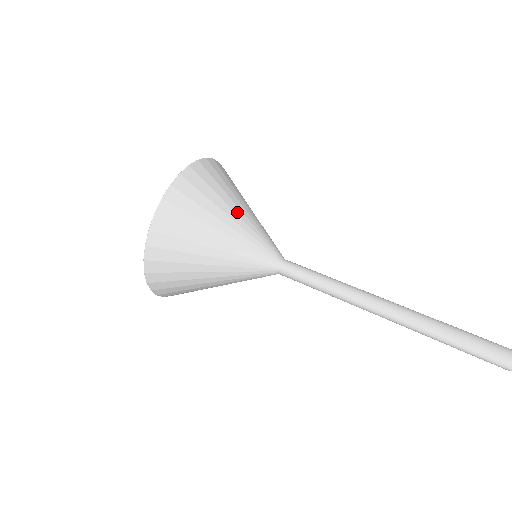
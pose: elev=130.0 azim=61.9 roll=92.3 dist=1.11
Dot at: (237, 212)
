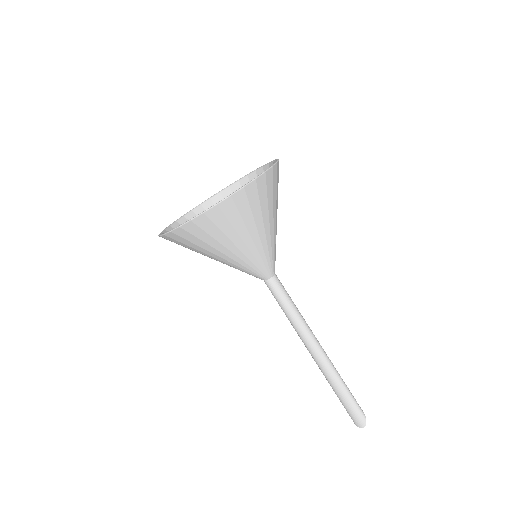
Dot at: (234, 251)
